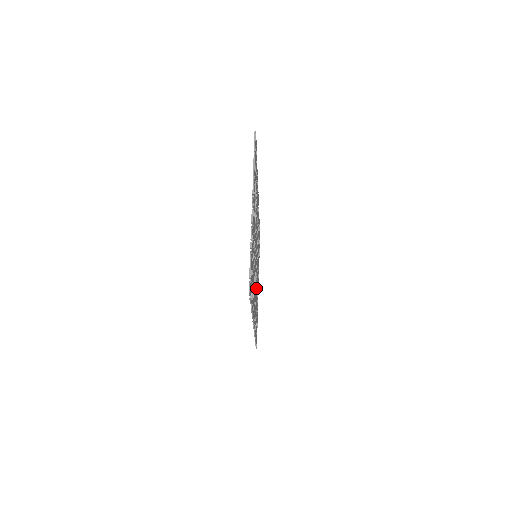
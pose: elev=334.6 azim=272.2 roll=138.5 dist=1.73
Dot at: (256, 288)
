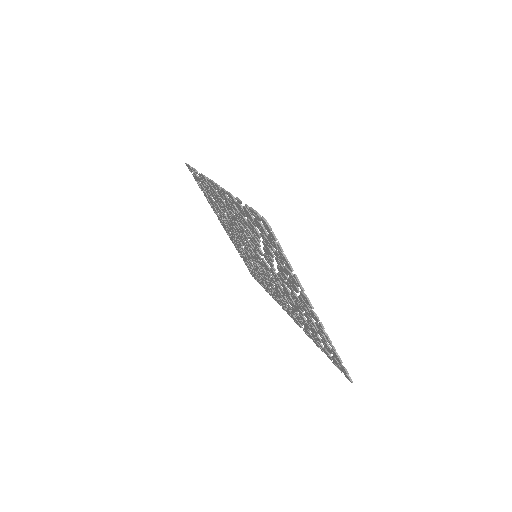
Dot at: (250, 259)
